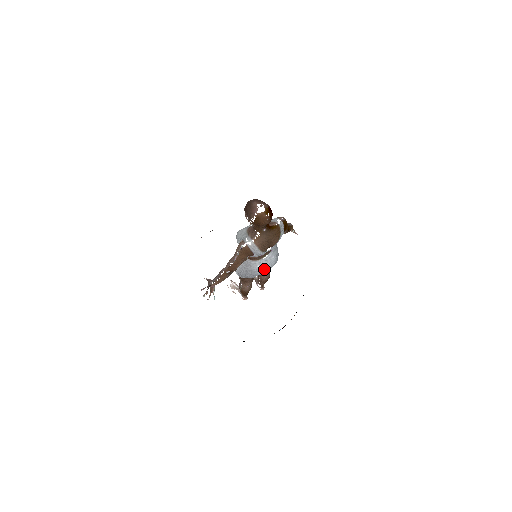
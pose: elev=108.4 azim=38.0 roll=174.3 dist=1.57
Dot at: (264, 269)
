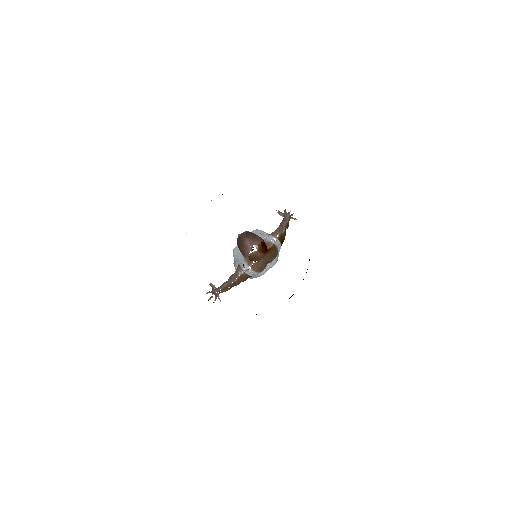
Dot at: (266, 271)
